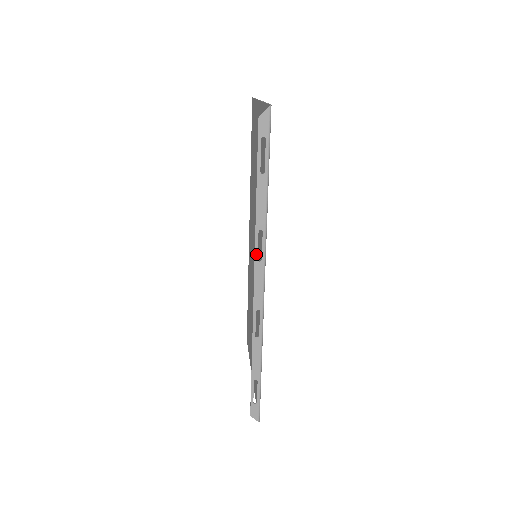
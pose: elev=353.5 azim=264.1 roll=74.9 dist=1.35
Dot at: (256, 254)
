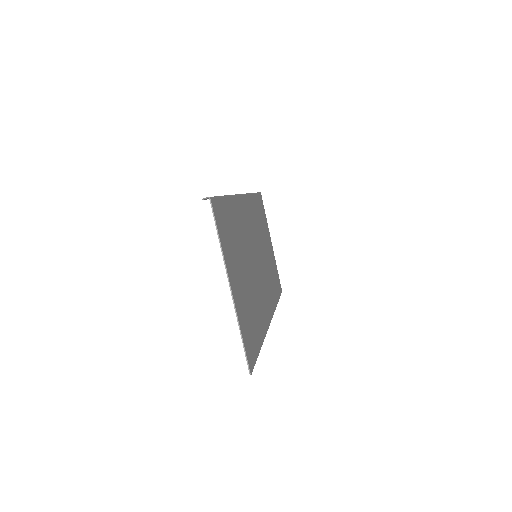
Dot at: occluded
